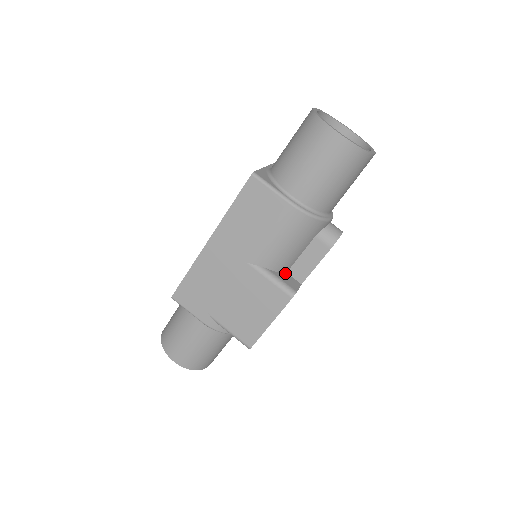
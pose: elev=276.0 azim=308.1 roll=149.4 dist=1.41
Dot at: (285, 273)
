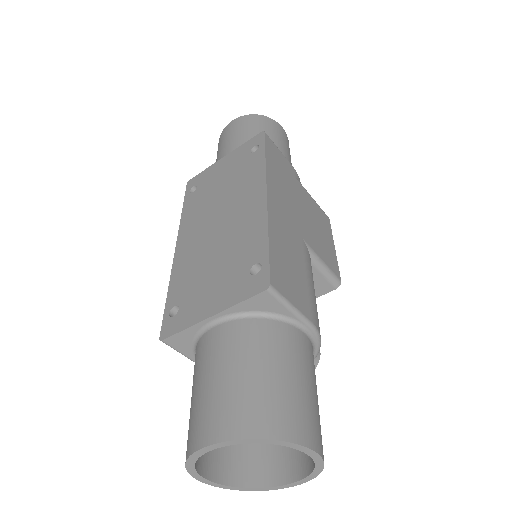
Dot at: occluded
